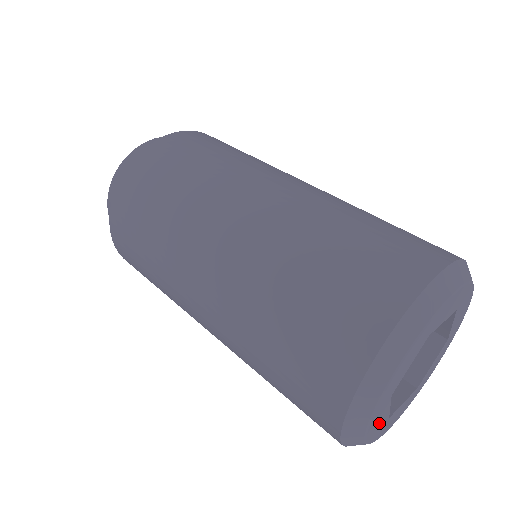
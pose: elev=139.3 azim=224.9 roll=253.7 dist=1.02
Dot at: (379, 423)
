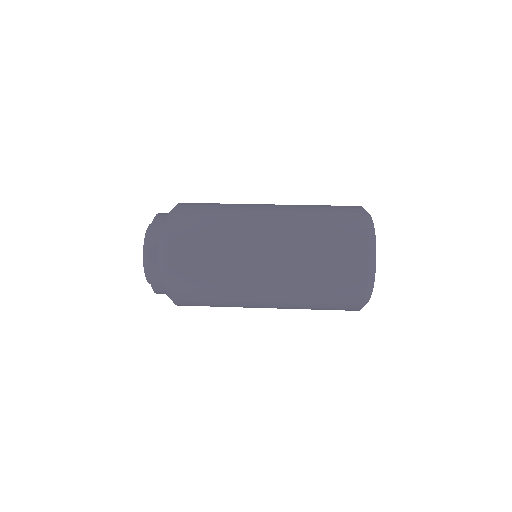
Dot at: occluded
